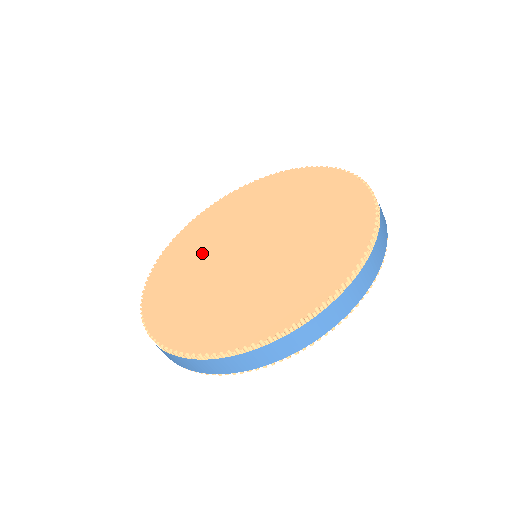
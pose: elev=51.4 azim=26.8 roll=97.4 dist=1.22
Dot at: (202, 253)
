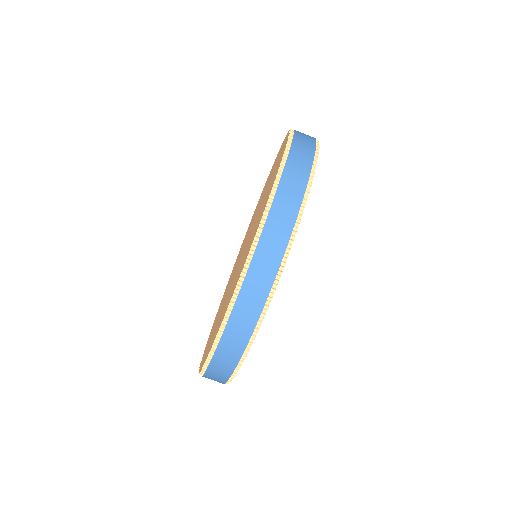
Dot at: occluded
